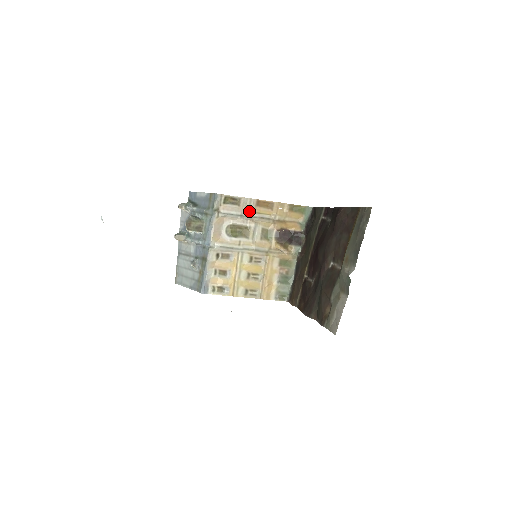
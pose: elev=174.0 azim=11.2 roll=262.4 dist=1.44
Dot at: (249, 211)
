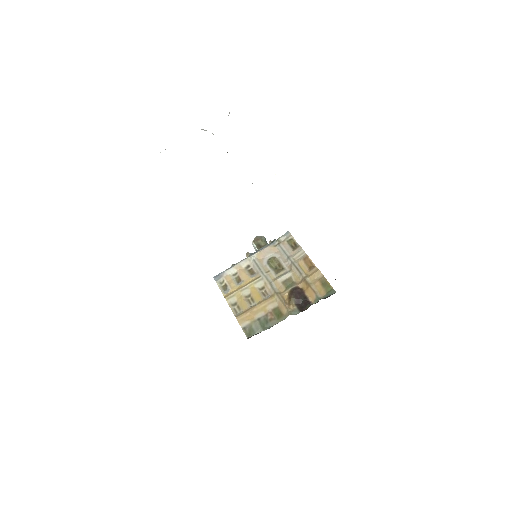
Dot at: (296, 259)
